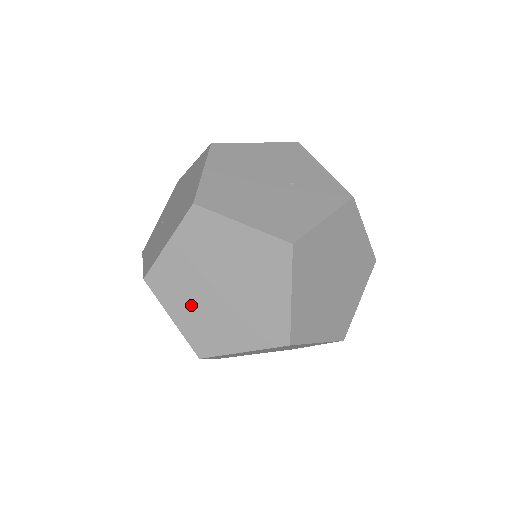
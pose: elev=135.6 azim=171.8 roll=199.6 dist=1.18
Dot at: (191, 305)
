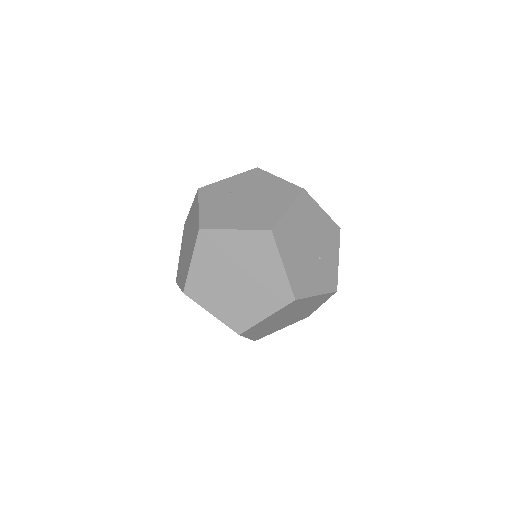
Dot at: (211, 268)
